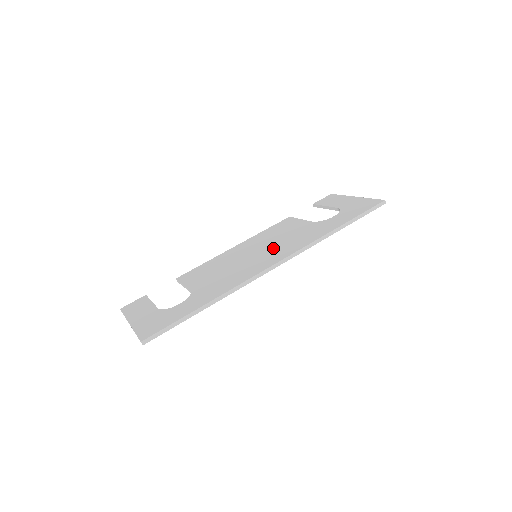
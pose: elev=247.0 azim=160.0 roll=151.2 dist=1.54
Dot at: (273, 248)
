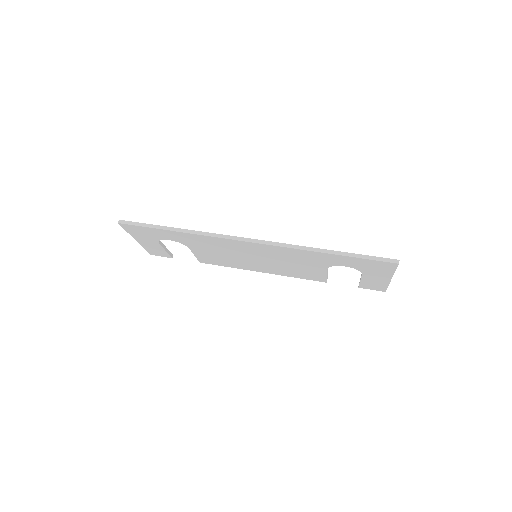
Dot at: occluded
